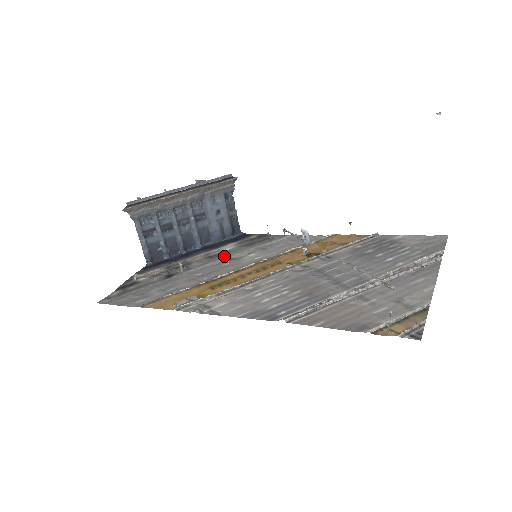
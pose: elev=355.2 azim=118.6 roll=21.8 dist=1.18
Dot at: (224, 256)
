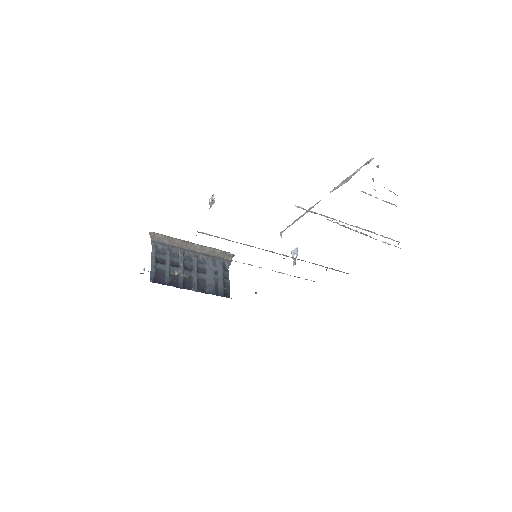
Dot at: occluded
